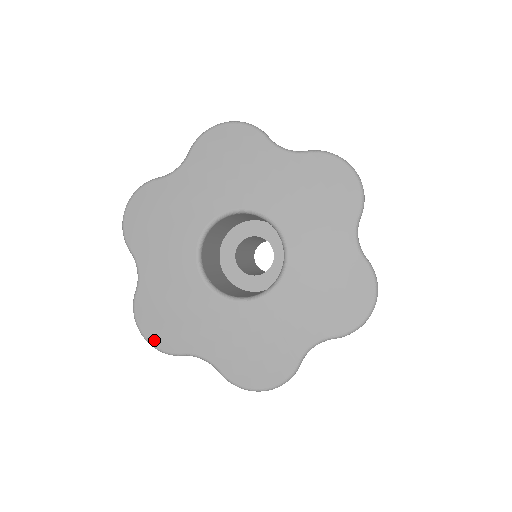
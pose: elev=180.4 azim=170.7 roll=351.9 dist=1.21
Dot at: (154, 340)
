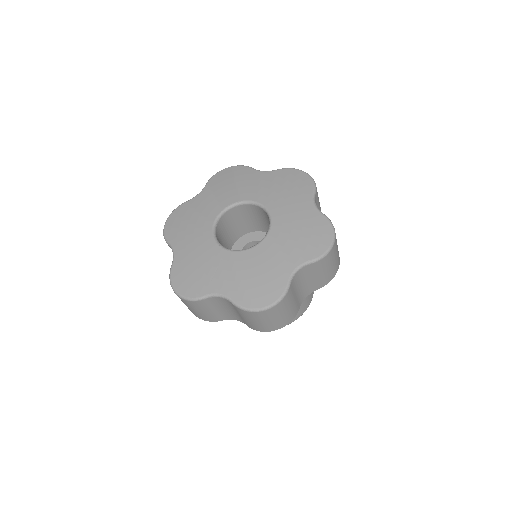
Dot at: (167, 227)
